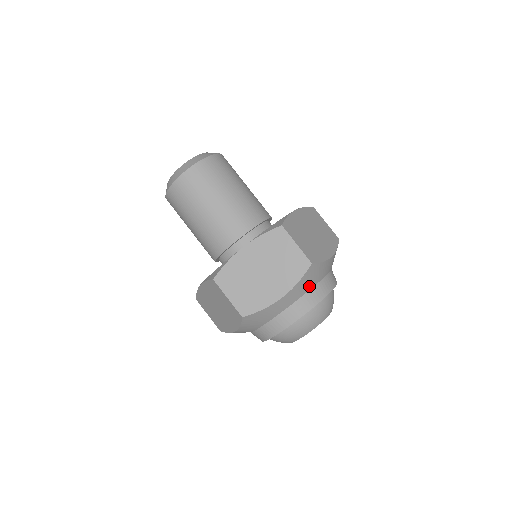
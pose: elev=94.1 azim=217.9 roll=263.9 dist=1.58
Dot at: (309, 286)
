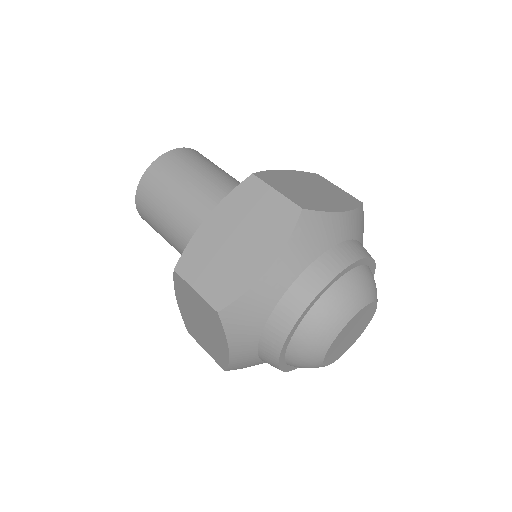
Dot at: (313, 251)
